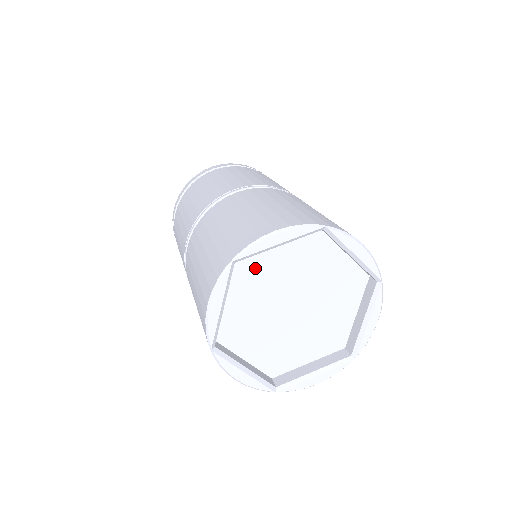
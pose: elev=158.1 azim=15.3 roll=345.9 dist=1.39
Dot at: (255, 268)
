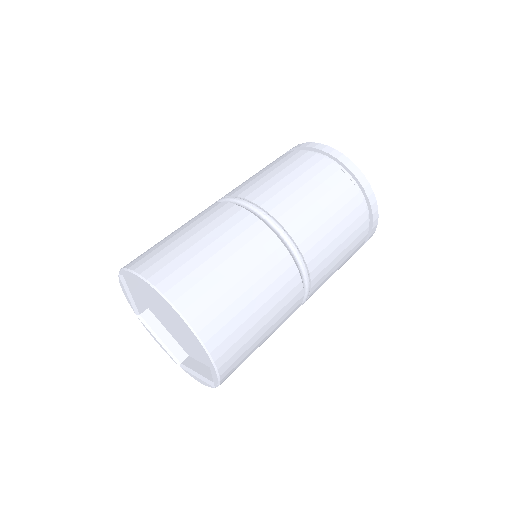
Dot at: occluded
